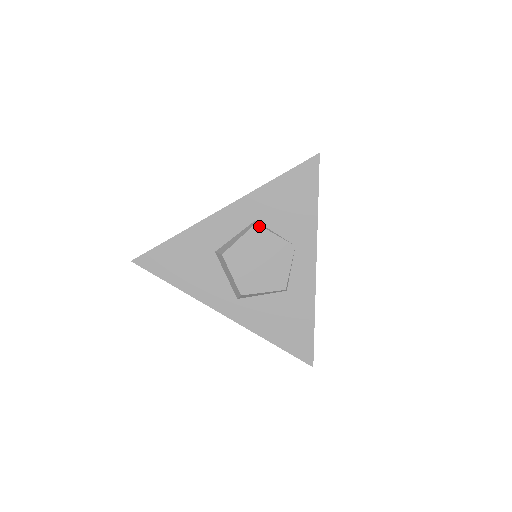
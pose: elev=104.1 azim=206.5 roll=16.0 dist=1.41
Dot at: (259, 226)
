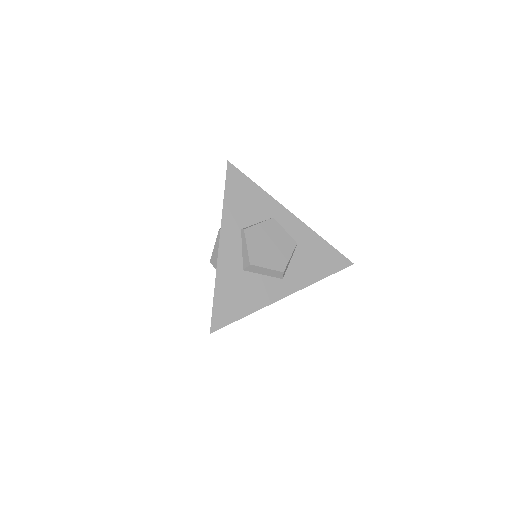
Dot at: (247, 229)
